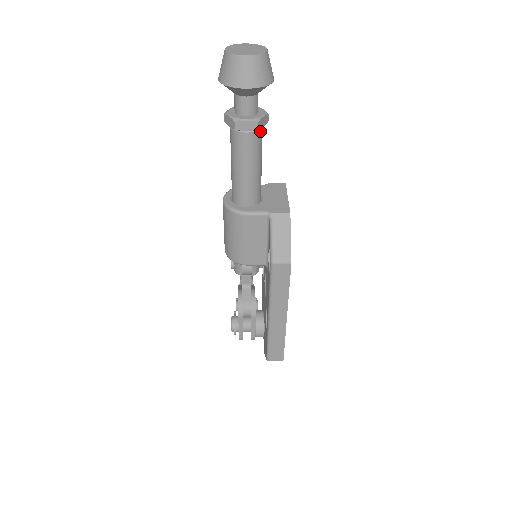
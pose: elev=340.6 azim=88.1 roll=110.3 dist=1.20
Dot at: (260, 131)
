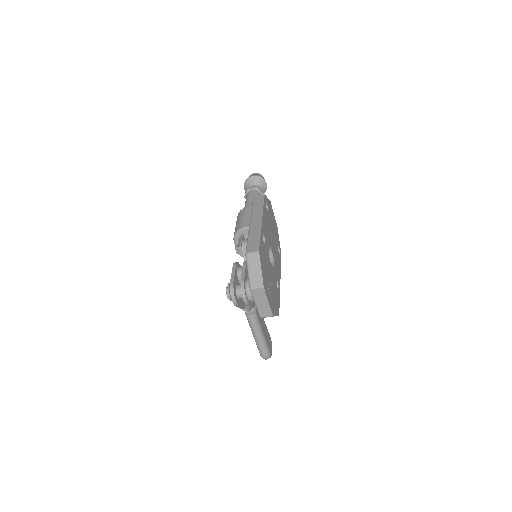
Dot at: (259, 193)
